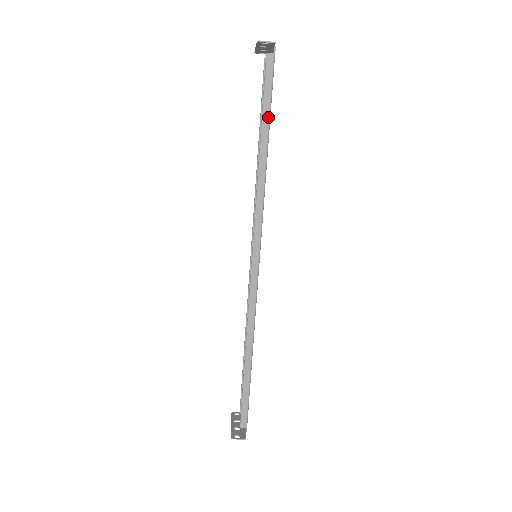
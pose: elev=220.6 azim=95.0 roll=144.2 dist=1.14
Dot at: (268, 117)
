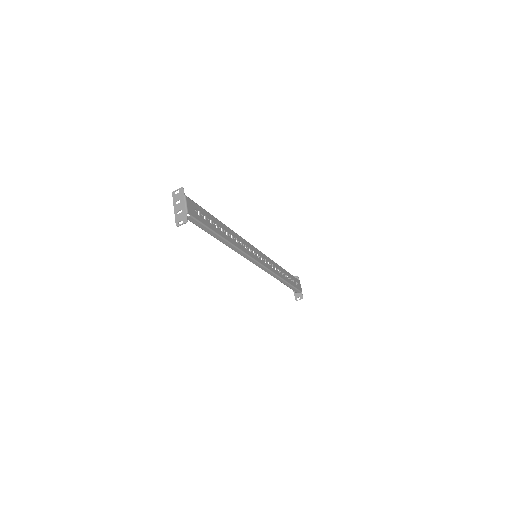
Dot at: (213, 233)
